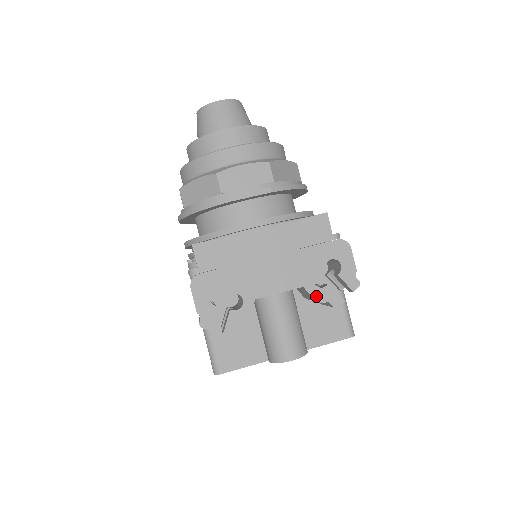
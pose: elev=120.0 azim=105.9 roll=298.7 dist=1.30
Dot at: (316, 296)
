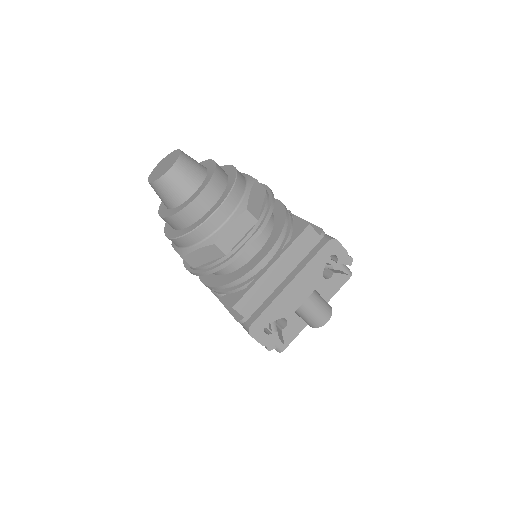
Dot at: (329, 285)
